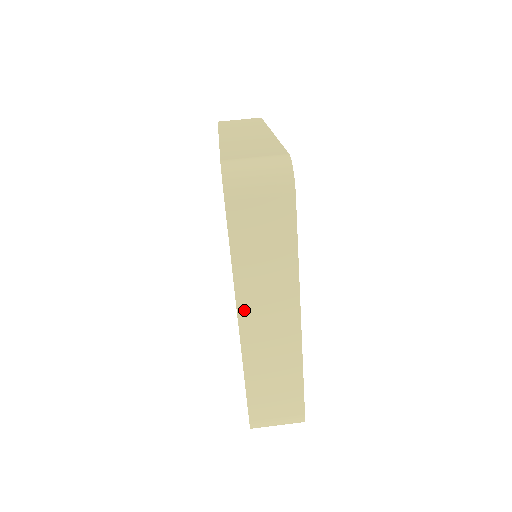
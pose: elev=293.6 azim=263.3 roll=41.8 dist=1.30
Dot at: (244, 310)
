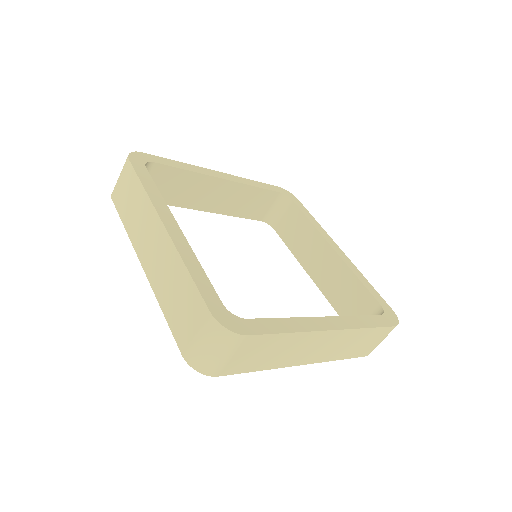
Dot at: (298, 362)
